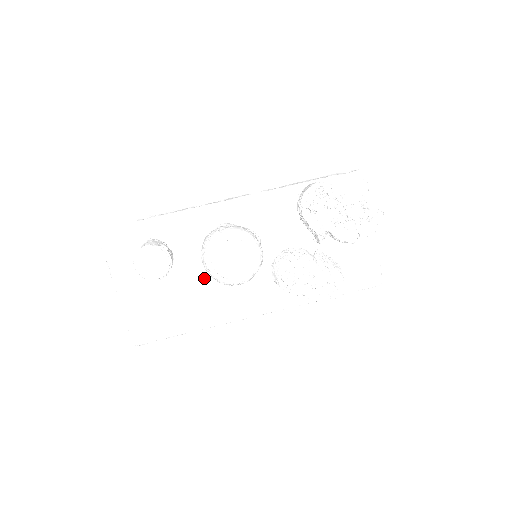
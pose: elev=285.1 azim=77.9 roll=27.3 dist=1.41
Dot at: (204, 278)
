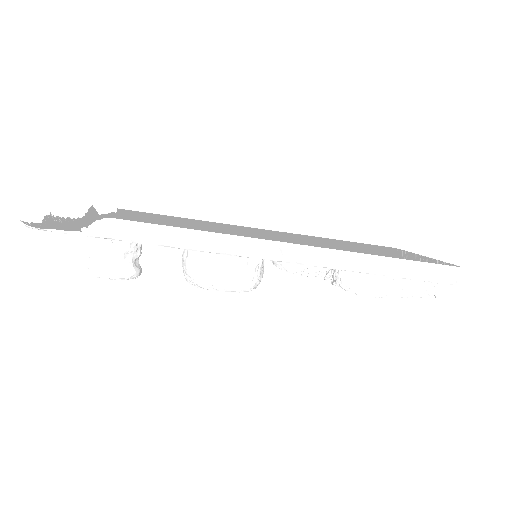
Dot at: occluded
